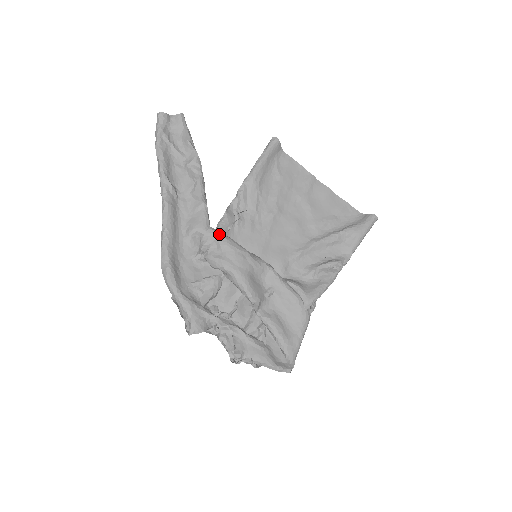
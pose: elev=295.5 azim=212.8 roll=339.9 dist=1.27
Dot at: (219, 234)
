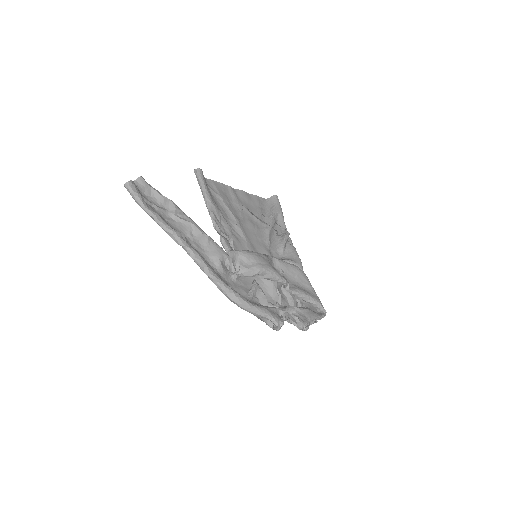
Dot at: (238, 251)
